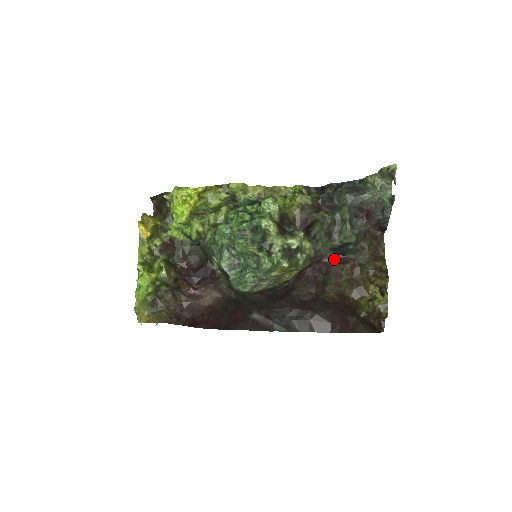
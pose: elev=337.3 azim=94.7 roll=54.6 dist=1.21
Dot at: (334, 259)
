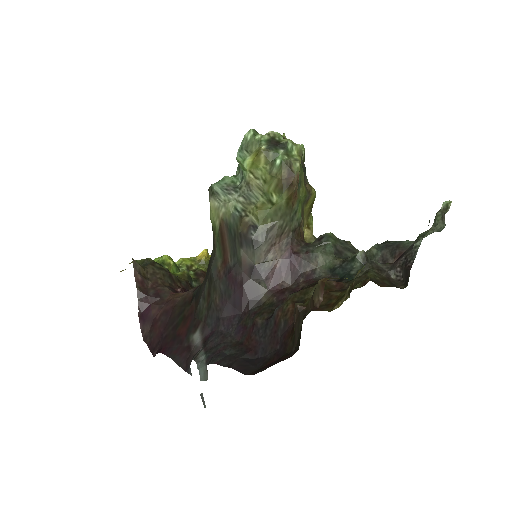
Dot at: occluded
